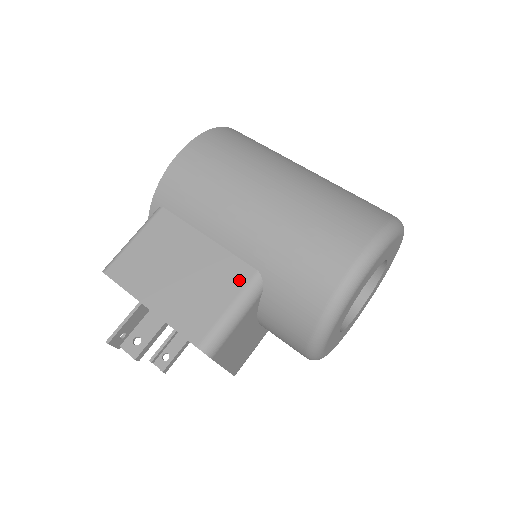
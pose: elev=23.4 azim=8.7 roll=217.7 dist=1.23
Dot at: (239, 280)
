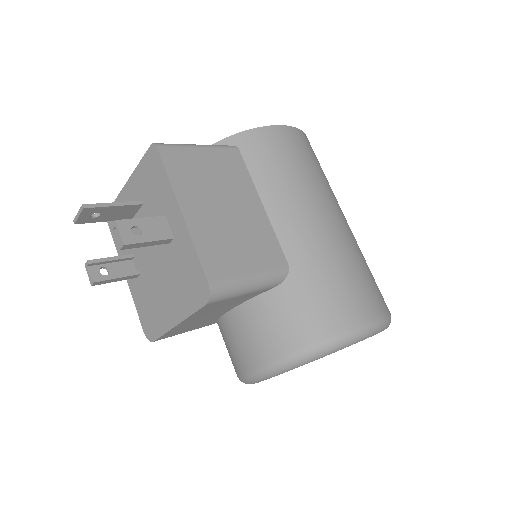
Dot at: (271, 260)
